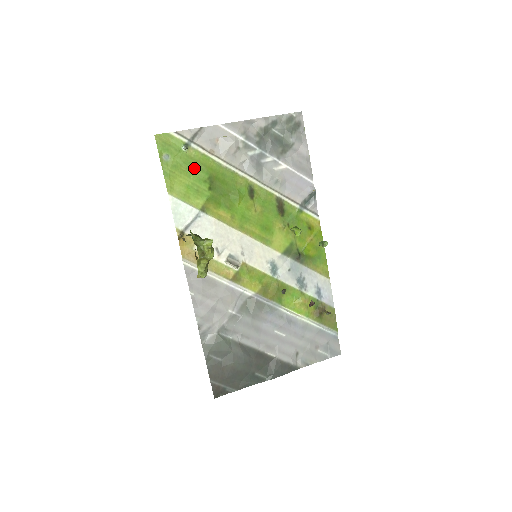
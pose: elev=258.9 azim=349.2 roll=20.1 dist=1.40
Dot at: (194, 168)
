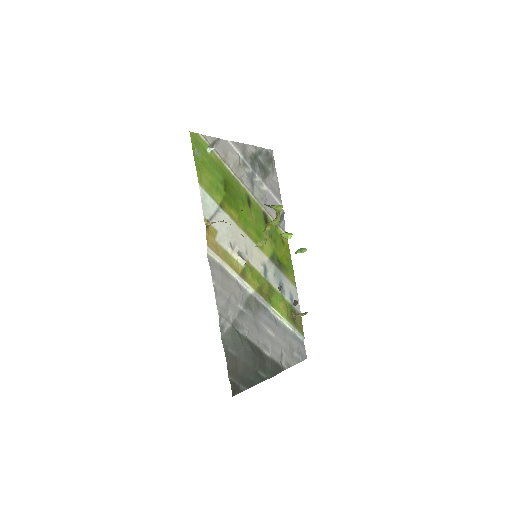
Dot at: (215, 169)
